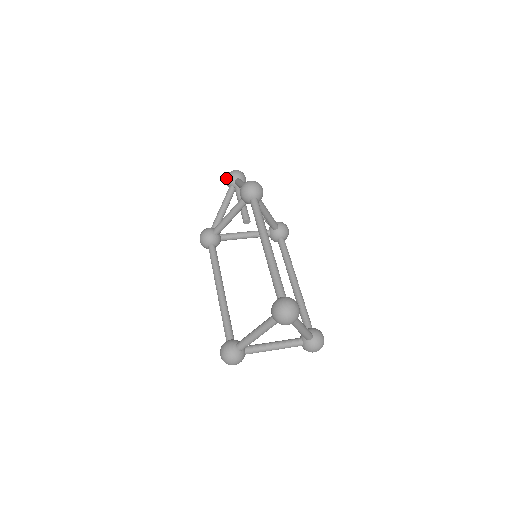
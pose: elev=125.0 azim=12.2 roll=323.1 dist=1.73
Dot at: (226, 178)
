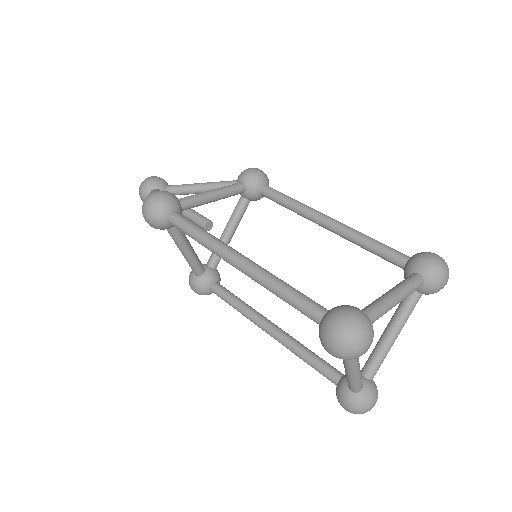
Dot at: occluded
